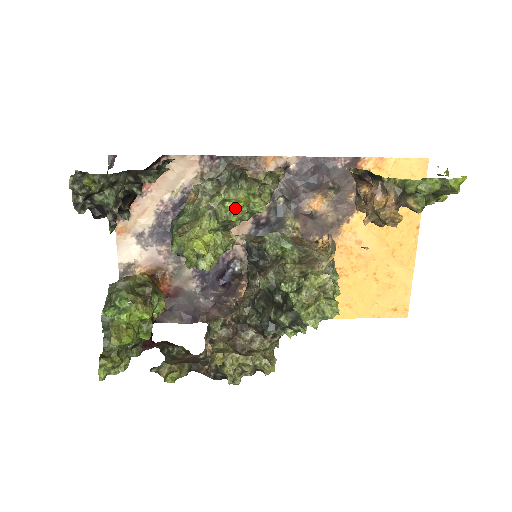
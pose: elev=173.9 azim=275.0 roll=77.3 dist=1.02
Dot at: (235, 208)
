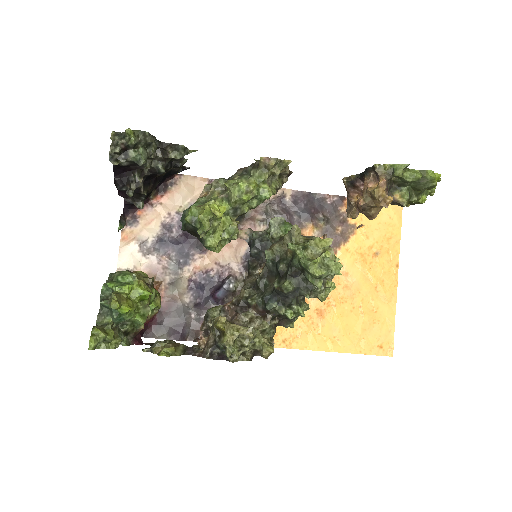
Dot at: (247, 188)
